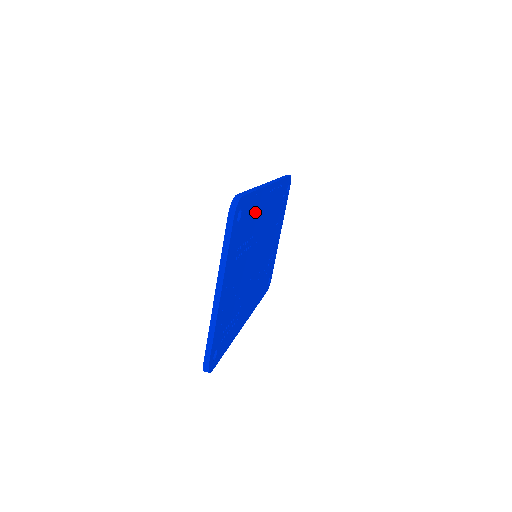
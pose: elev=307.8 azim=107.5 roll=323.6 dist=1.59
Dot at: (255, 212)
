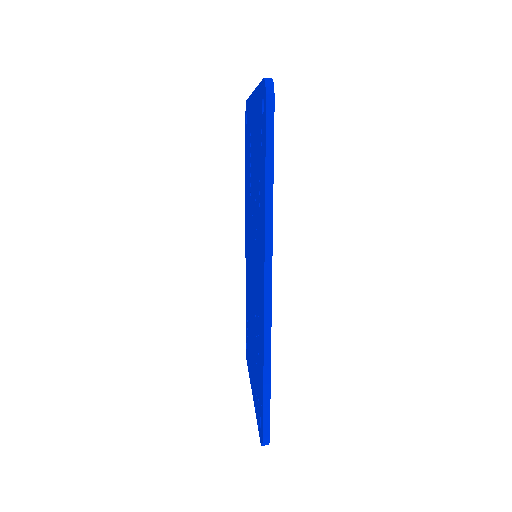
Dot at: occluded
